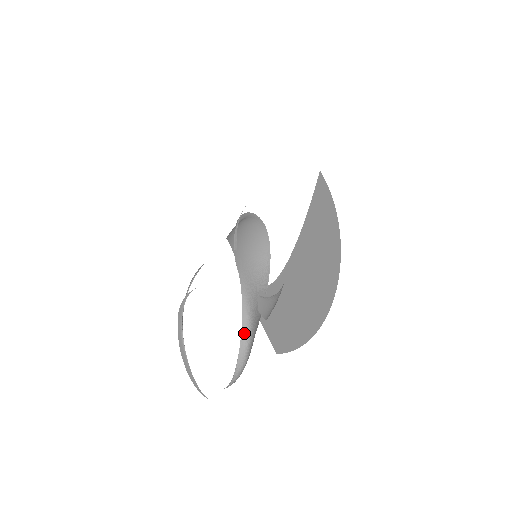
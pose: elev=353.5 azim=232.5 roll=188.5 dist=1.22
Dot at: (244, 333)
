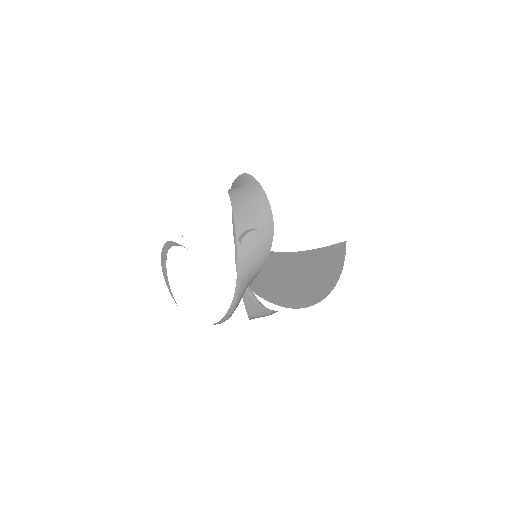
Dot at: (227, 316)
